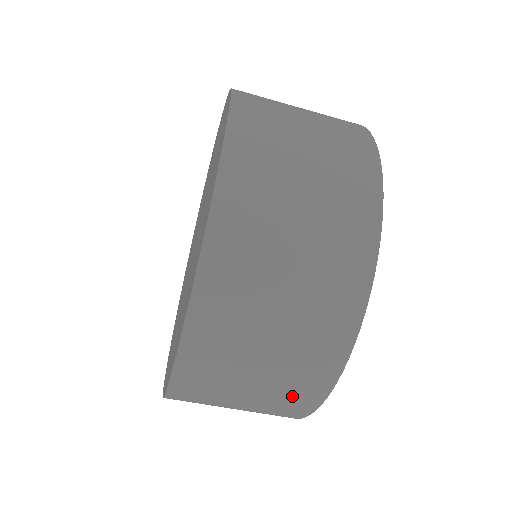
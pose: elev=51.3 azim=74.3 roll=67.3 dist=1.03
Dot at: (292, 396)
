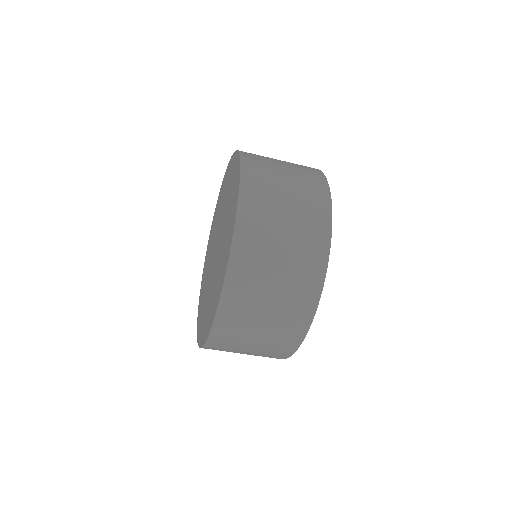
Dot at: occluded
